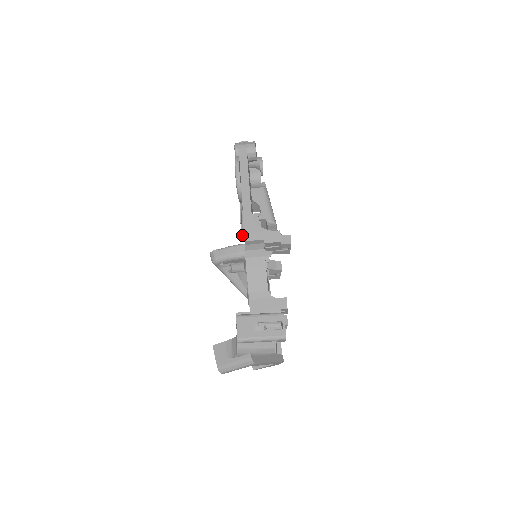
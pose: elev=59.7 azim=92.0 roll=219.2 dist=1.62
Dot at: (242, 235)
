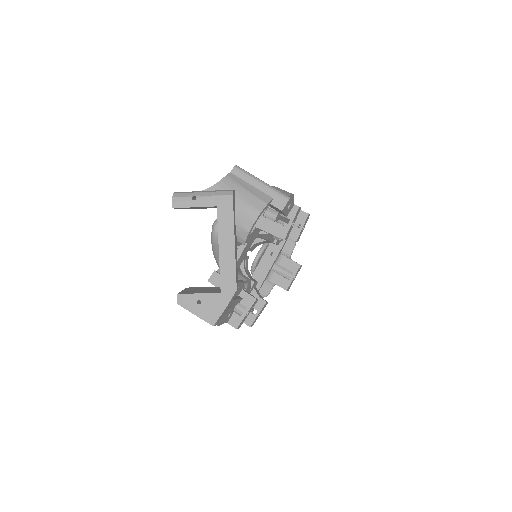
Dot at: occluded
